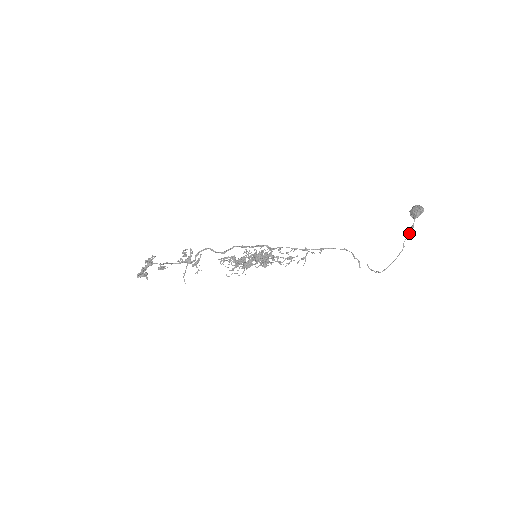
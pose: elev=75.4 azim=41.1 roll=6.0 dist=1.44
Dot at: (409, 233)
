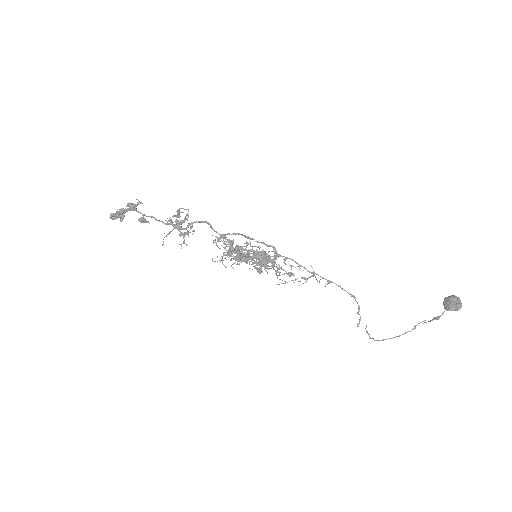
Dot at: (430, 321)
